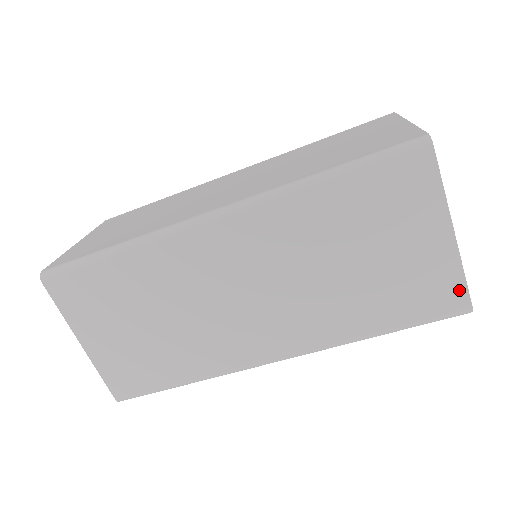
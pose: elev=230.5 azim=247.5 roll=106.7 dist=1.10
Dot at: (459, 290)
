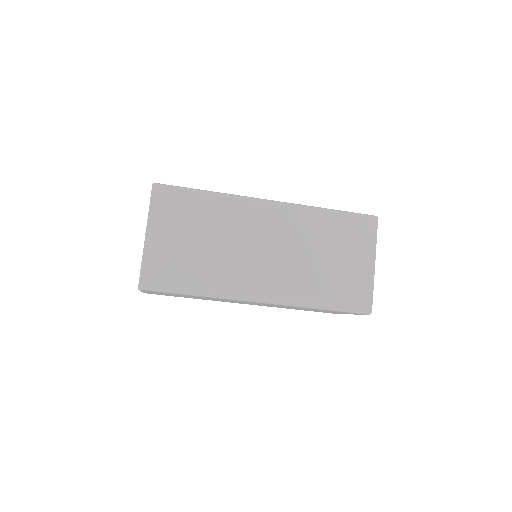
Dot at: occluded
